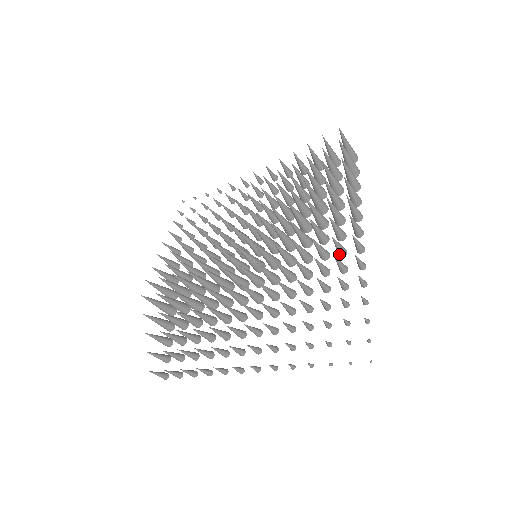
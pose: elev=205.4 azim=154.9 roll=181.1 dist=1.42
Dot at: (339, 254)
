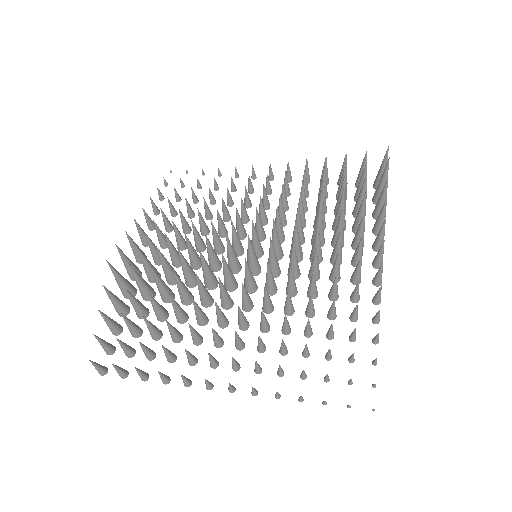
Dot at: (353, 280)
